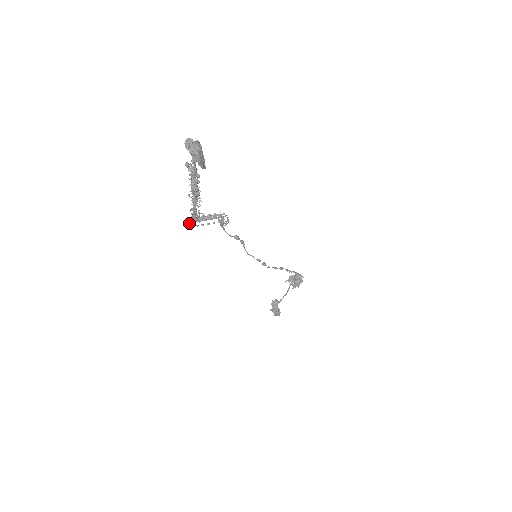
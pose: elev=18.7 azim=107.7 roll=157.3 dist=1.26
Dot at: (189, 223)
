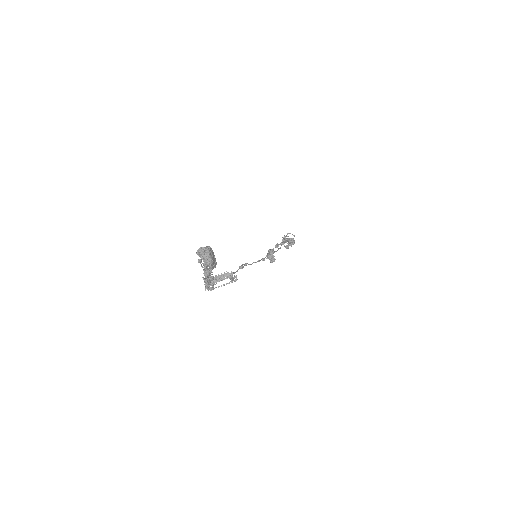
Dot at: occluded
